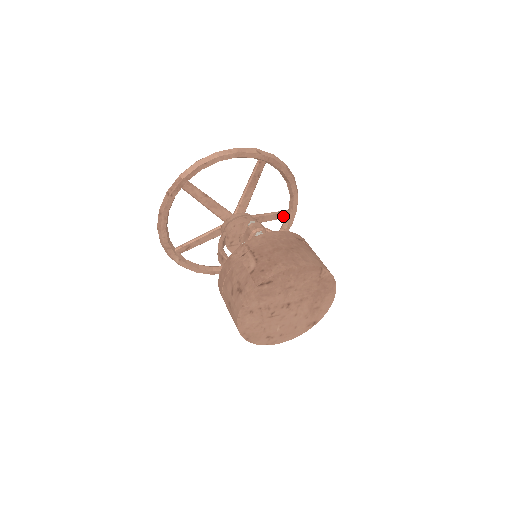
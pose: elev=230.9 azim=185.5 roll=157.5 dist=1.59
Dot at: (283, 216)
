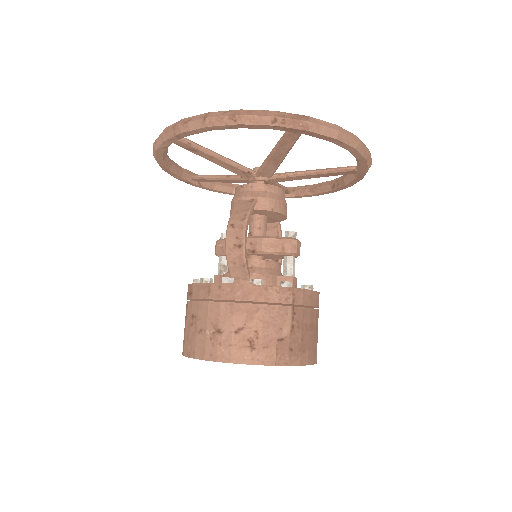
Dot at: occluded
